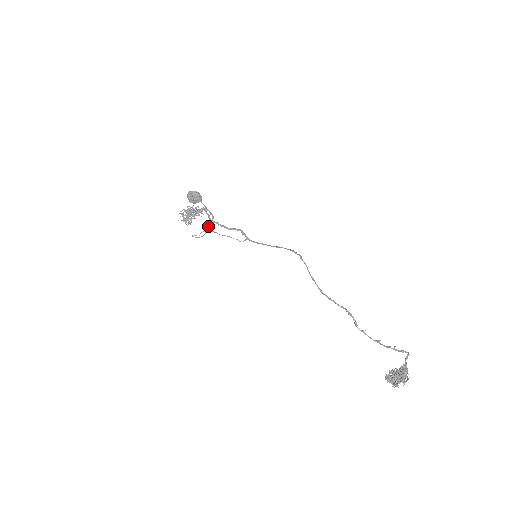
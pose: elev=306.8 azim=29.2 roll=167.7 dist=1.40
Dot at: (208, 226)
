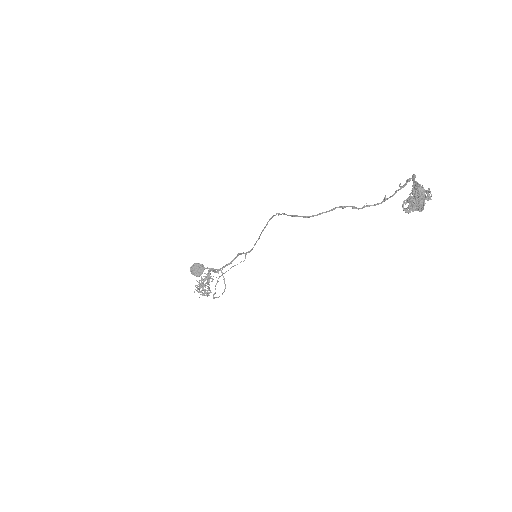
Dot at: occluded
